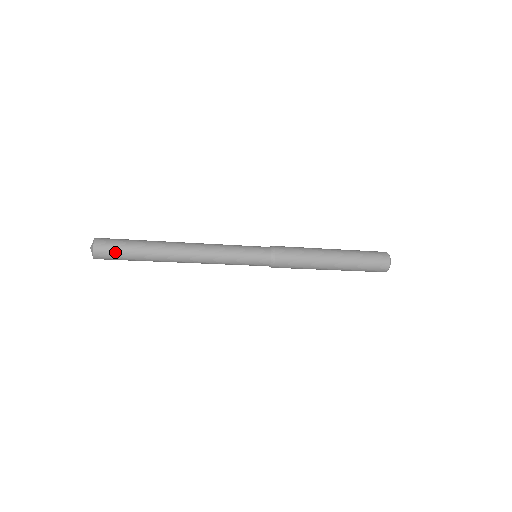
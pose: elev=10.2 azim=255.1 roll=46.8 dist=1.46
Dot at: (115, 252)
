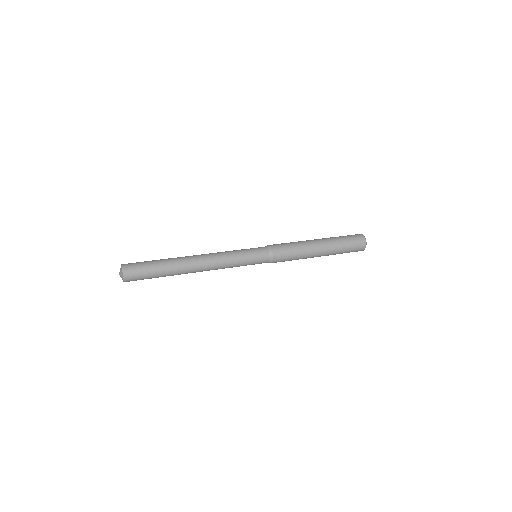
Dot at: (141, 276)
